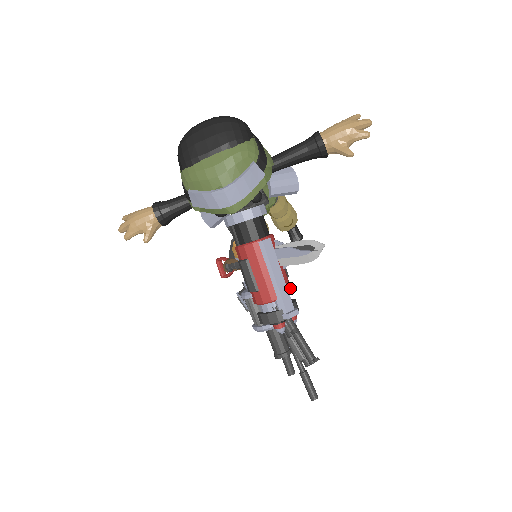
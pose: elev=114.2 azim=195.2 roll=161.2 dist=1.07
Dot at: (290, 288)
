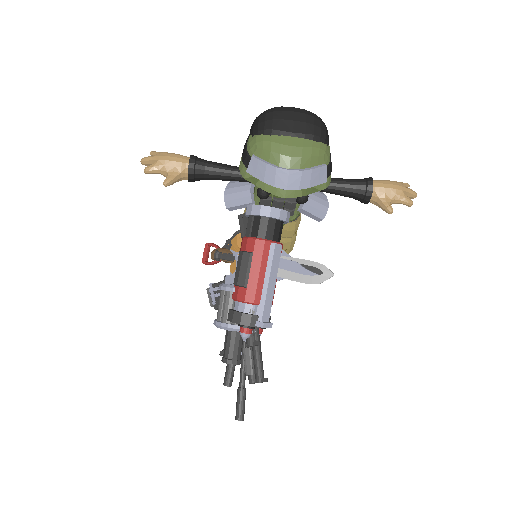
Dot at: occluded
